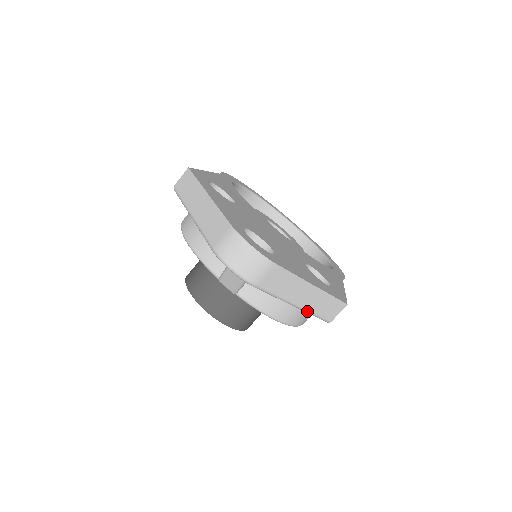
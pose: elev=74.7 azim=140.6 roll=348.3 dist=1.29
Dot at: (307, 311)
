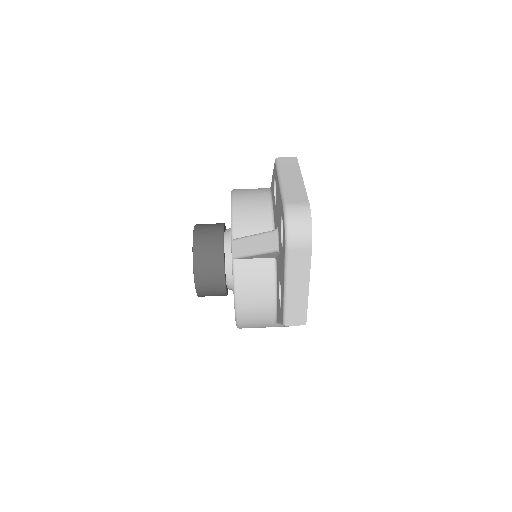
Dot at: (286, 301)
